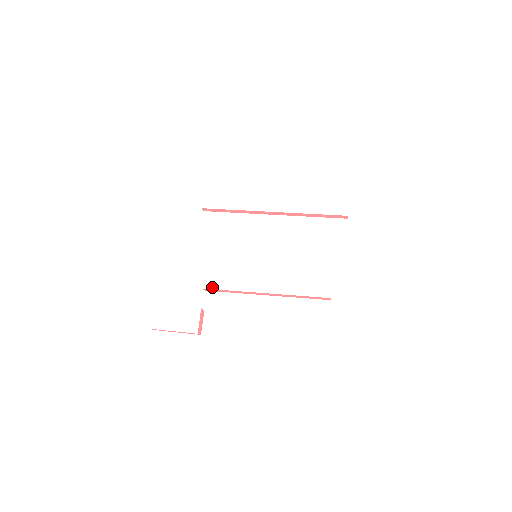
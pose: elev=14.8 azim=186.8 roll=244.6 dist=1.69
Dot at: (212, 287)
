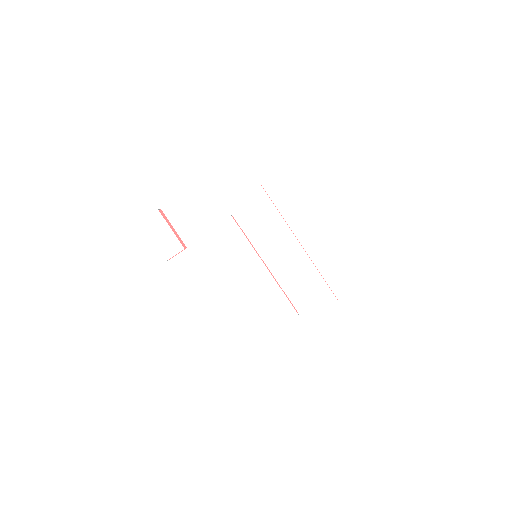
Dot at: (206, 244)
